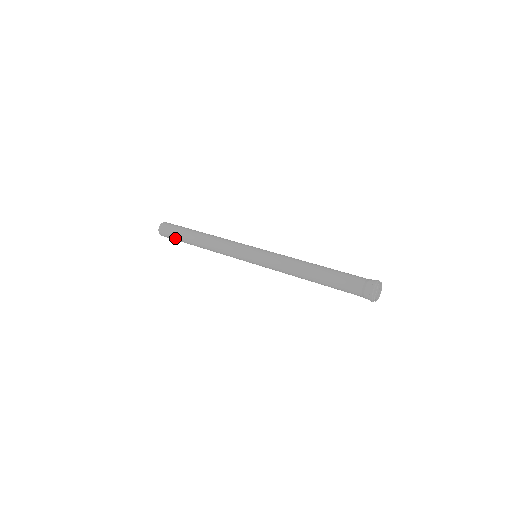
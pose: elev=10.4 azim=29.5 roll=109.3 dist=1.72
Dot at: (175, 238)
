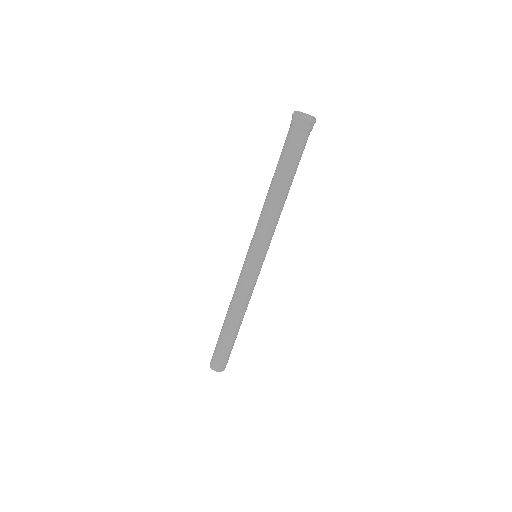
Dot at: (220, 351)
